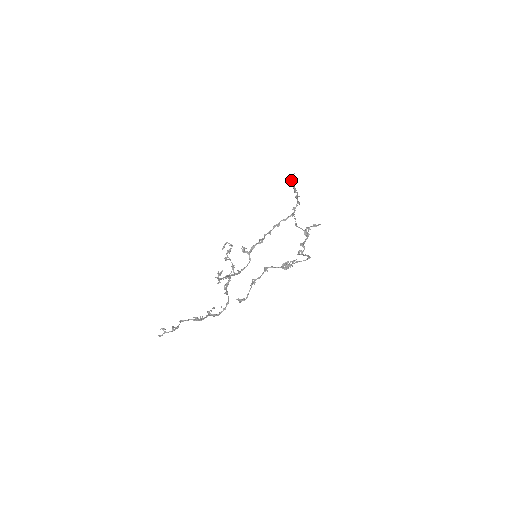
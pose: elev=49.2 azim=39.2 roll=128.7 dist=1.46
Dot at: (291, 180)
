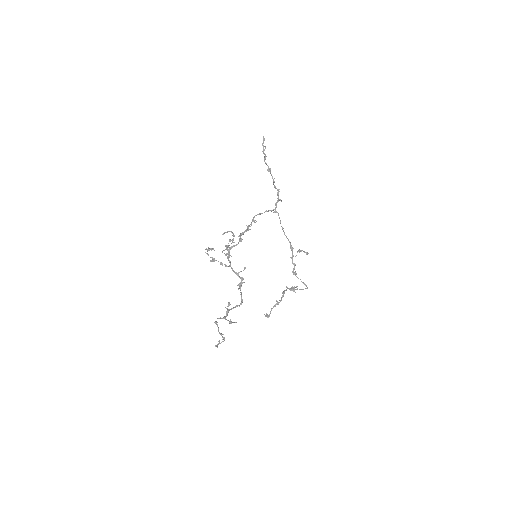
Dot at: (264, 149)
